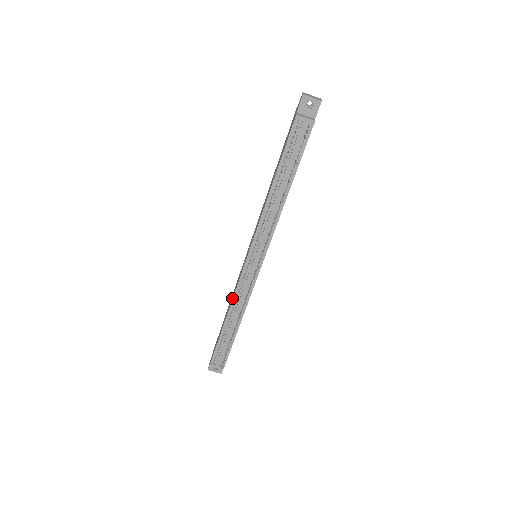
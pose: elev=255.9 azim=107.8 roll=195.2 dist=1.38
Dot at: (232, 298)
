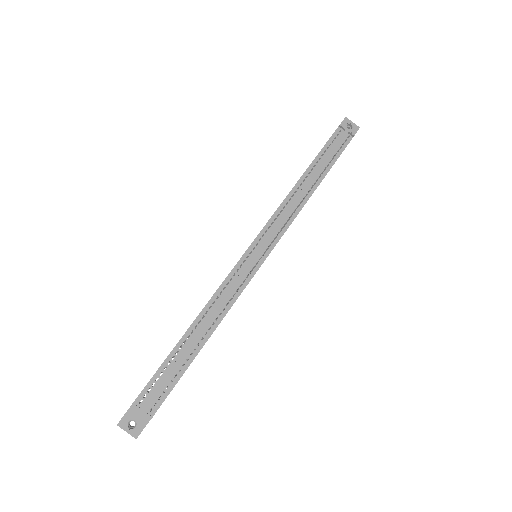
Dot at: occluded
